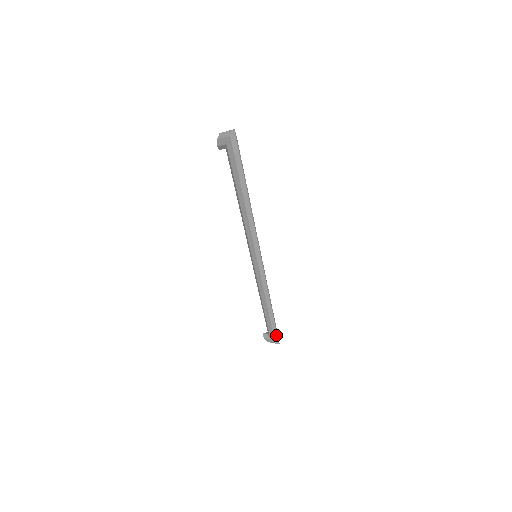
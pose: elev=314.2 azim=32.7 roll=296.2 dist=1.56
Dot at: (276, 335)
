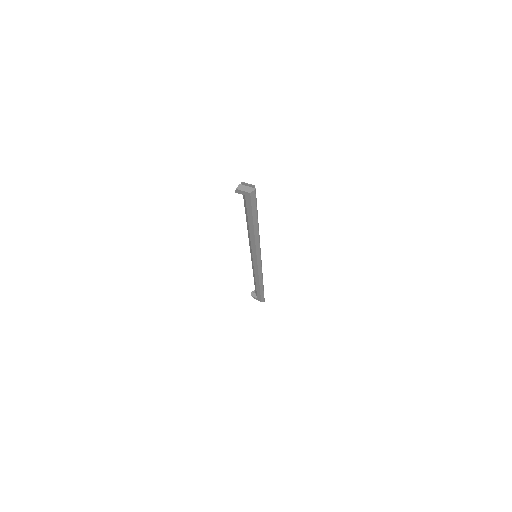
Dot at: (263, 298)
